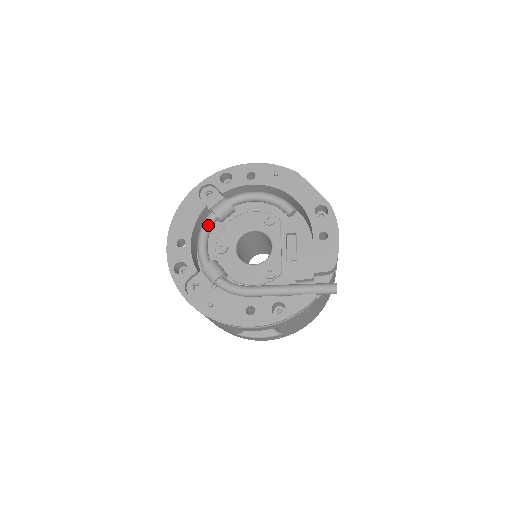
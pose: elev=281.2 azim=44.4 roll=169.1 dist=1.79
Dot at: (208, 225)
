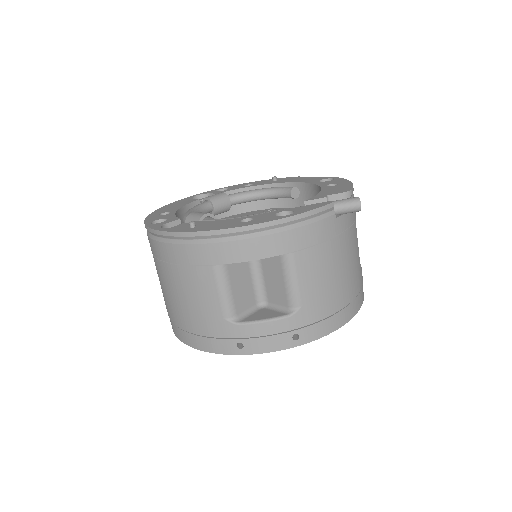
Dot at: (199, 206)
